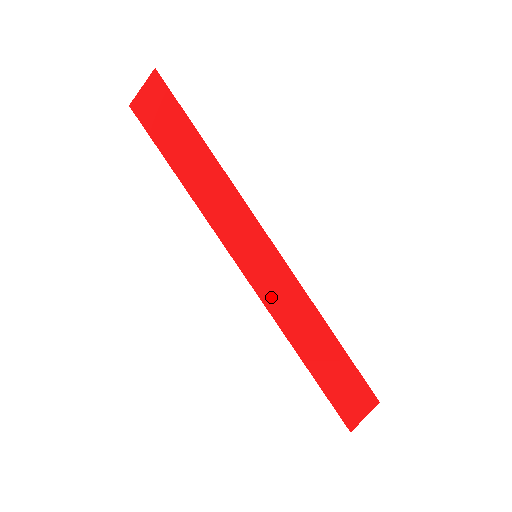
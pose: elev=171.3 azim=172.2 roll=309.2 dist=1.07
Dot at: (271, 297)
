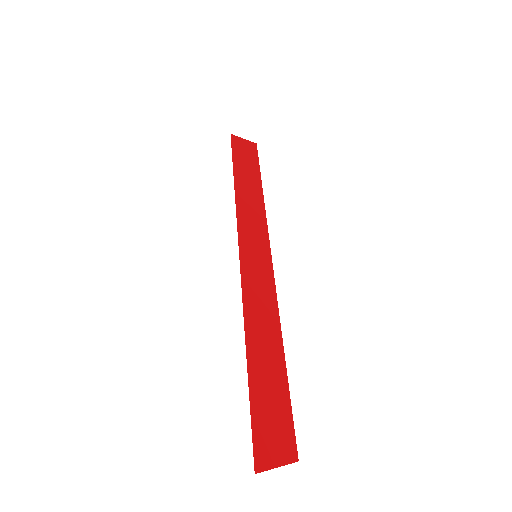
Dot at: (250, 287)
